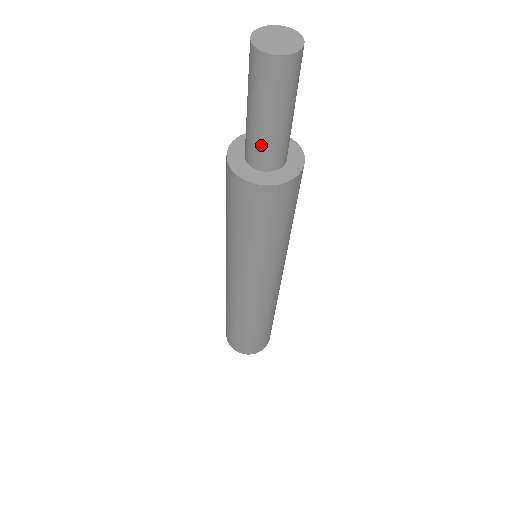
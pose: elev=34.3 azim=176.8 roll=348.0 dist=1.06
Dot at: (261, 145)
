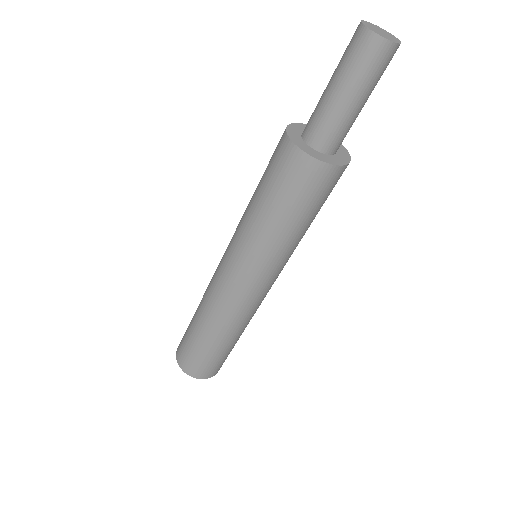
Dot at: (342, 128)
